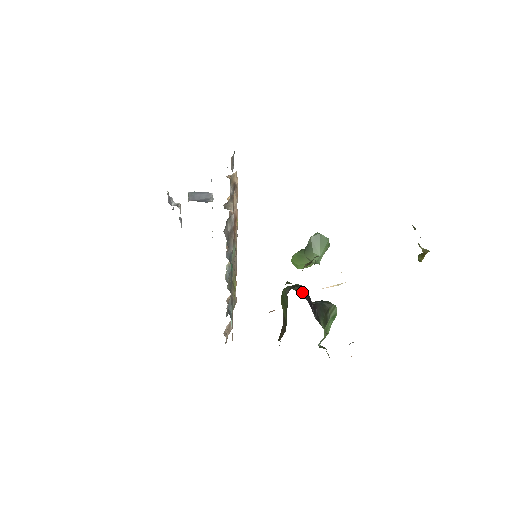
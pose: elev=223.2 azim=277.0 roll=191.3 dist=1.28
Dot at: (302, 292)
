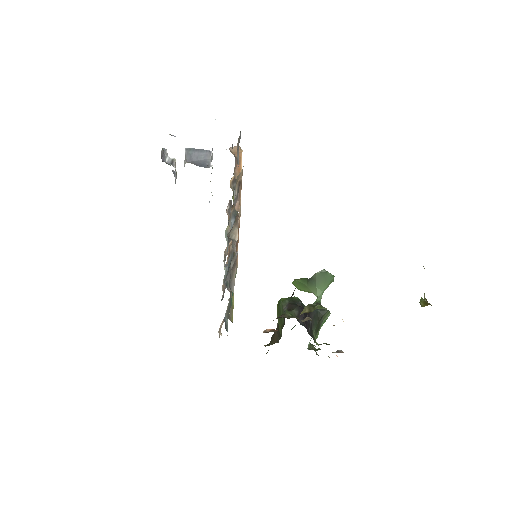
Dot at: (299, 316)
